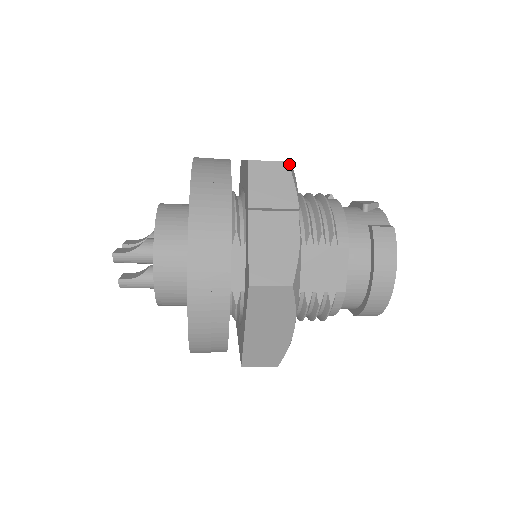
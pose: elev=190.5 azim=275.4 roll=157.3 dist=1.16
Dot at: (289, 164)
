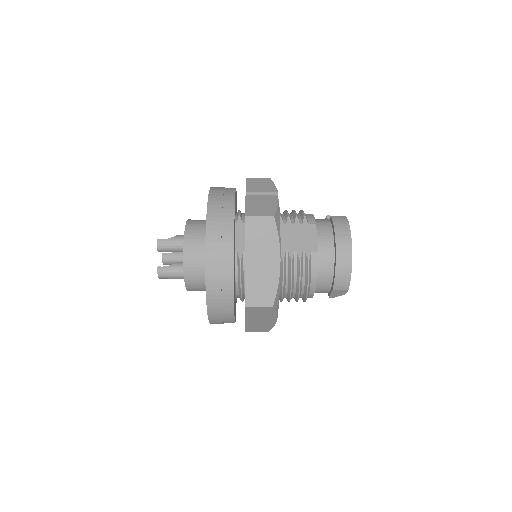
Dot at: occluded
